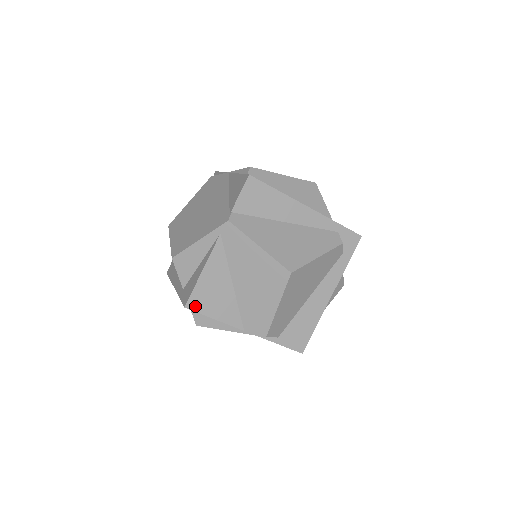
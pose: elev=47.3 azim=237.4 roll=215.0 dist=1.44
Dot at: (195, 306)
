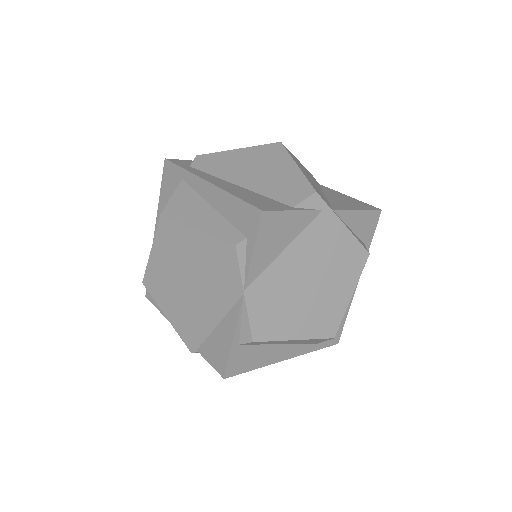
Dot at: occluded
